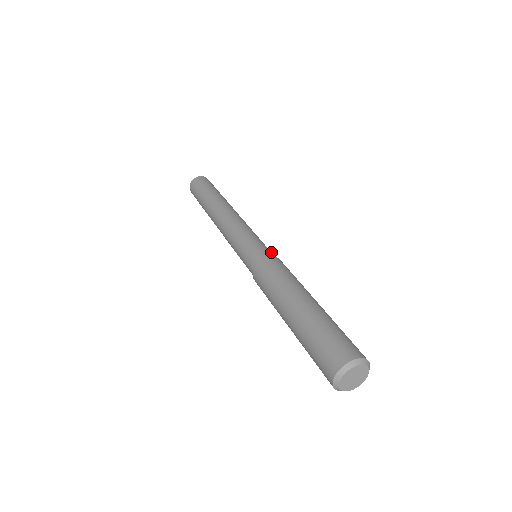
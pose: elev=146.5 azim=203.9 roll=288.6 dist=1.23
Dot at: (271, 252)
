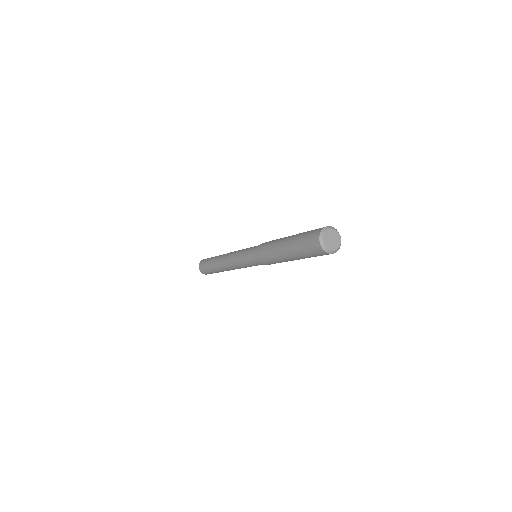
Dot at: occluded
